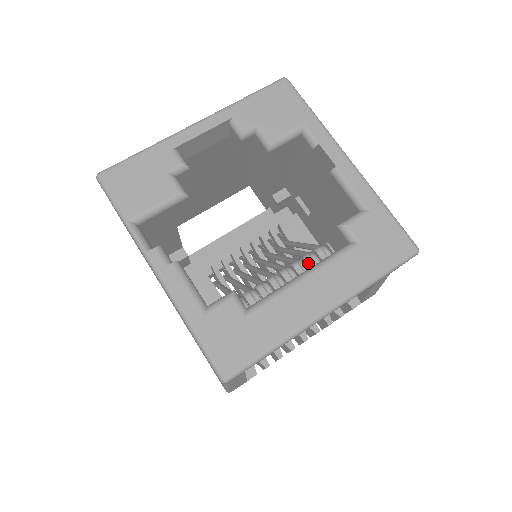
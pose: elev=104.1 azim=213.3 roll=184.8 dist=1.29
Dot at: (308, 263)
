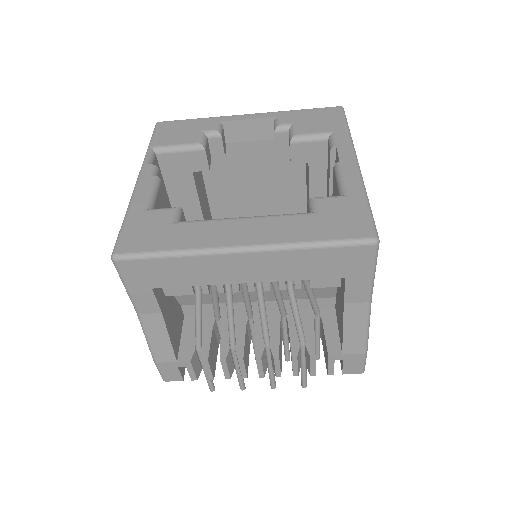
Dot at: occluded
